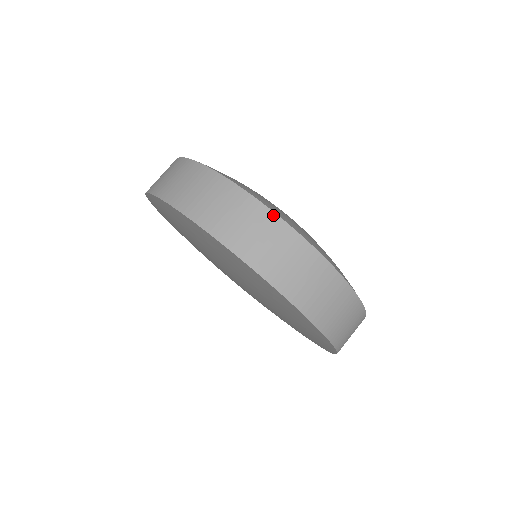
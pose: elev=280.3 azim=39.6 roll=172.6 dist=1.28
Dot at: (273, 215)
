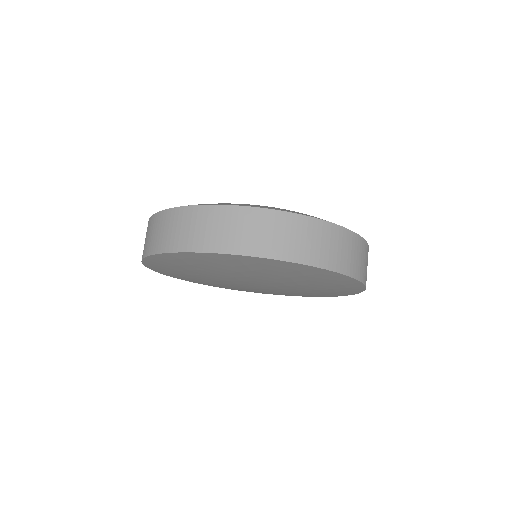
Dot at: (359, 237)
